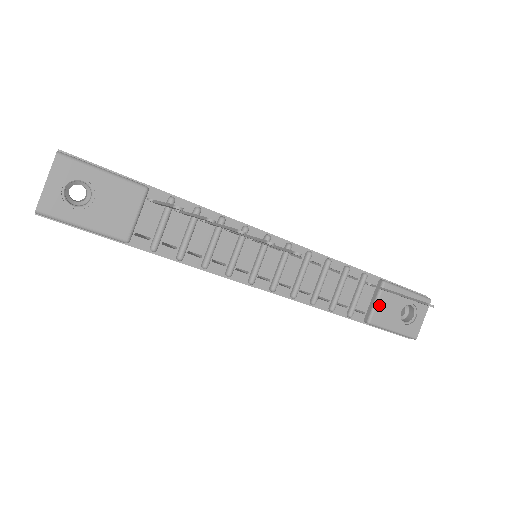
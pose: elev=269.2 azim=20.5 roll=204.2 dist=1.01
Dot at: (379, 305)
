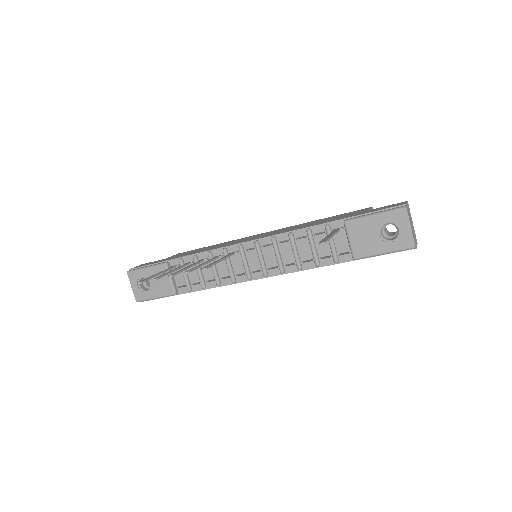
Dot at: (353, 241)
